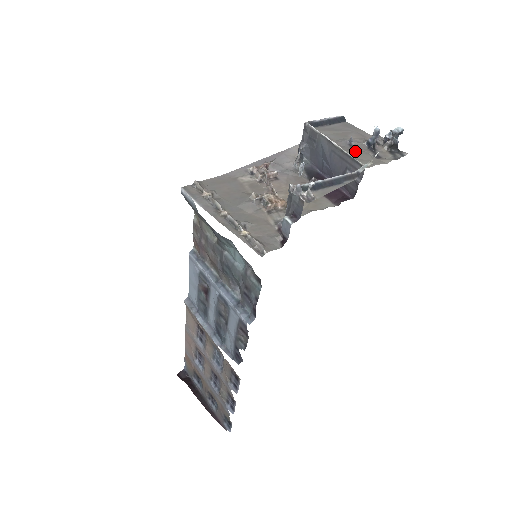
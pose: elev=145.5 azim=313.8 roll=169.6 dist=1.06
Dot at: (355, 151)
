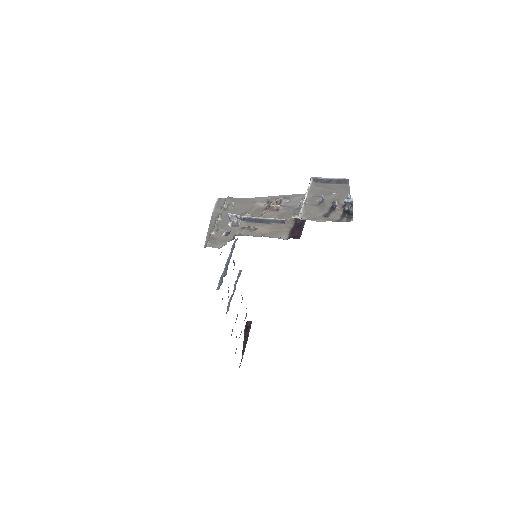
Dot at: (315, 207)
